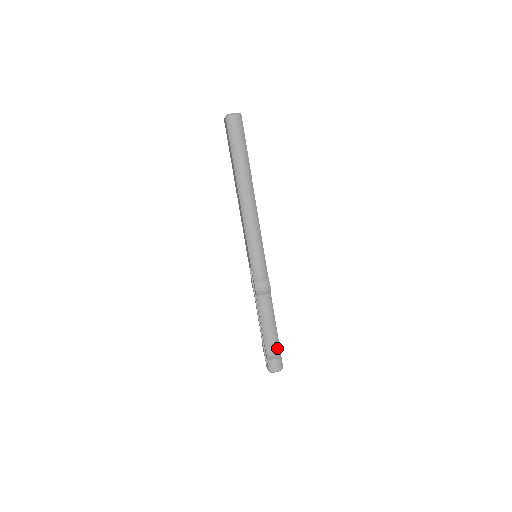
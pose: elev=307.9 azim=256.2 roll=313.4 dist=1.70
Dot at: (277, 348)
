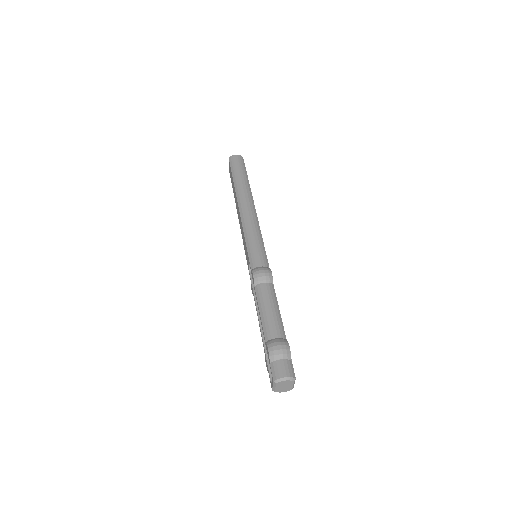
Dot at: (283, 343)
